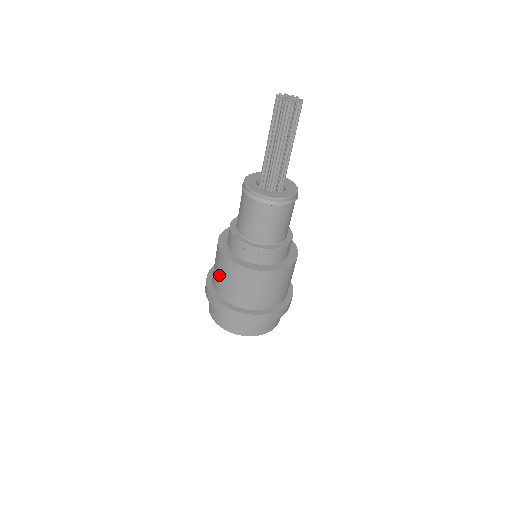
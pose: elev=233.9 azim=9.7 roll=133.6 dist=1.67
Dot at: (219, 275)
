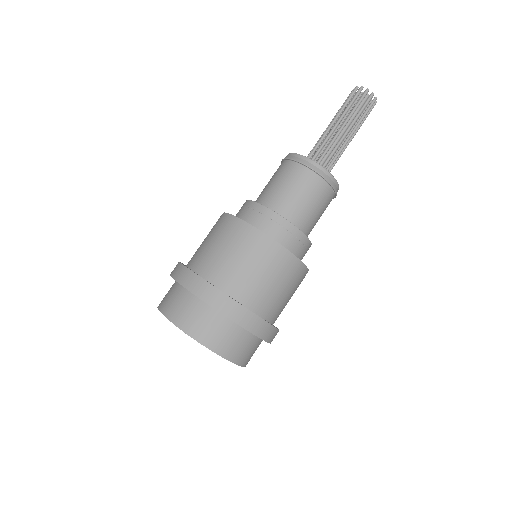
Dot at: (213, 246)
